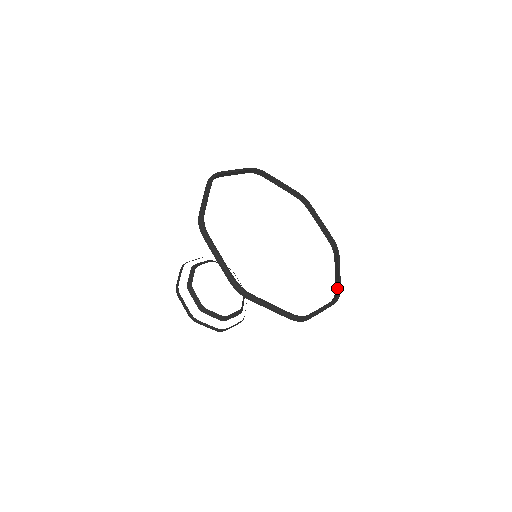
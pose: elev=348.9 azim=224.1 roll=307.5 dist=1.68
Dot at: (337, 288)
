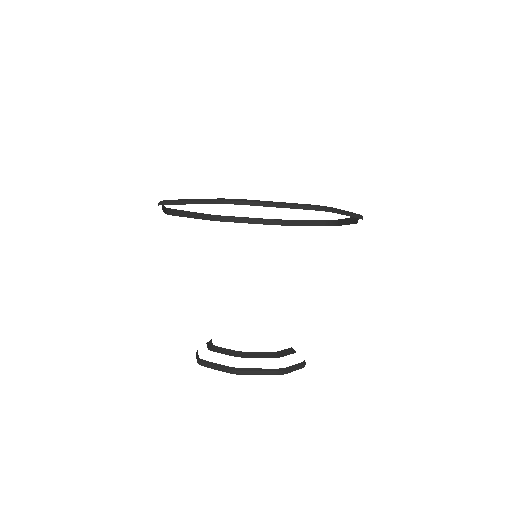
Dot at: occluded
